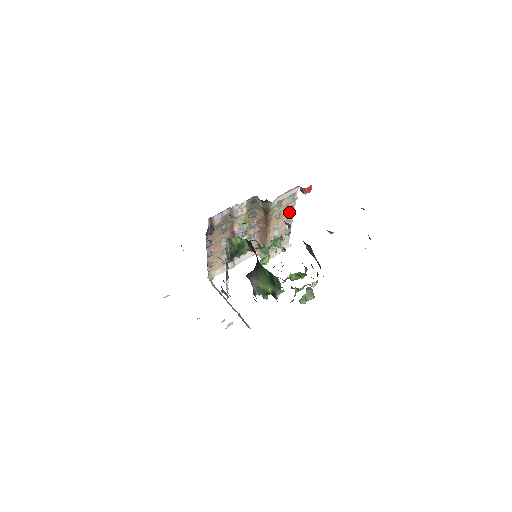
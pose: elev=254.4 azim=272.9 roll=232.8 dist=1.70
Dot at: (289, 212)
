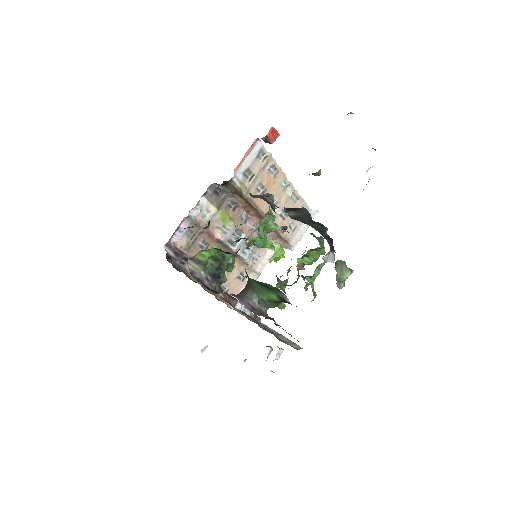
Dot at: (275, 176)
